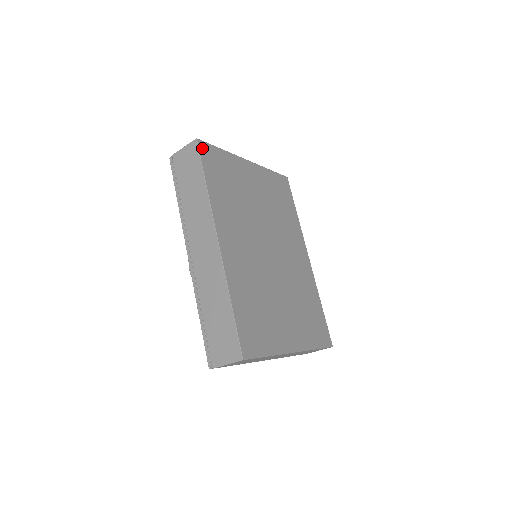
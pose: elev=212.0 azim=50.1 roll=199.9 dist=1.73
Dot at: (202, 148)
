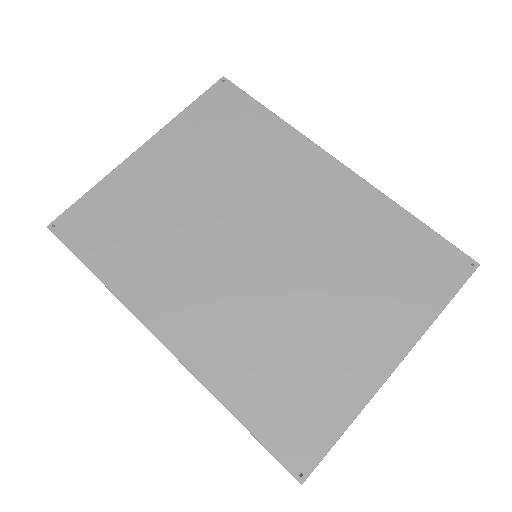
Dot at: (62, 230)
